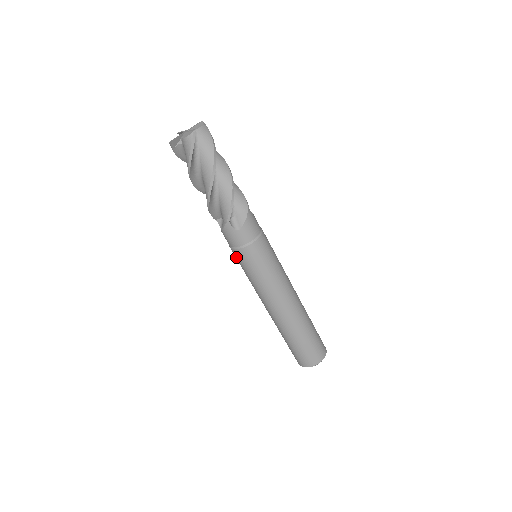
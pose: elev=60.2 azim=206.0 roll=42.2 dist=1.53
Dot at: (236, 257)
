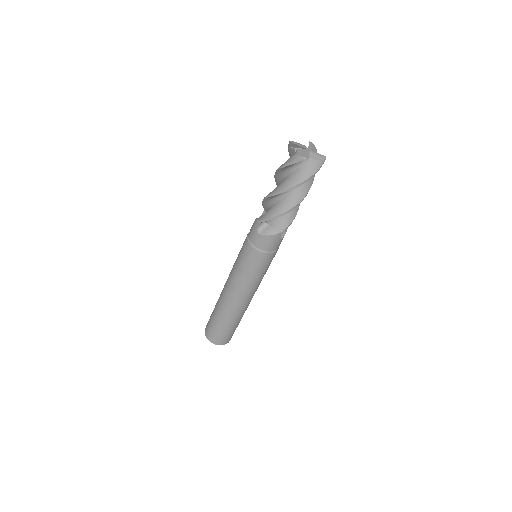
Dot at: (254, 257)
